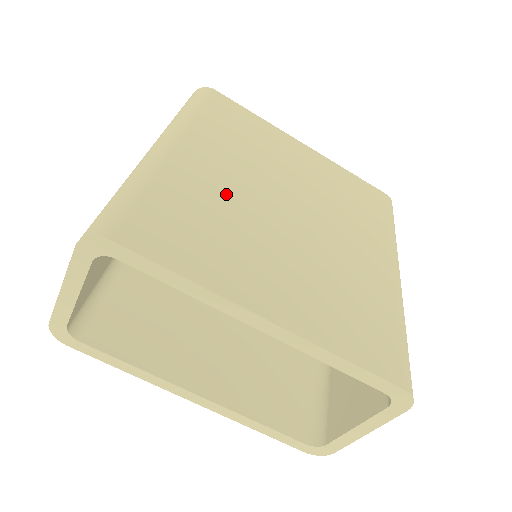
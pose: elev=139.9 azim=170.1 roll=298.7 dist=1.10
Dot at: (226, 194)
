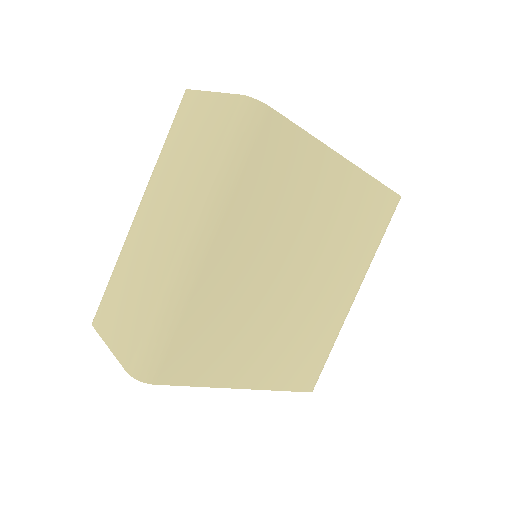
Dot at: (243, 290)
